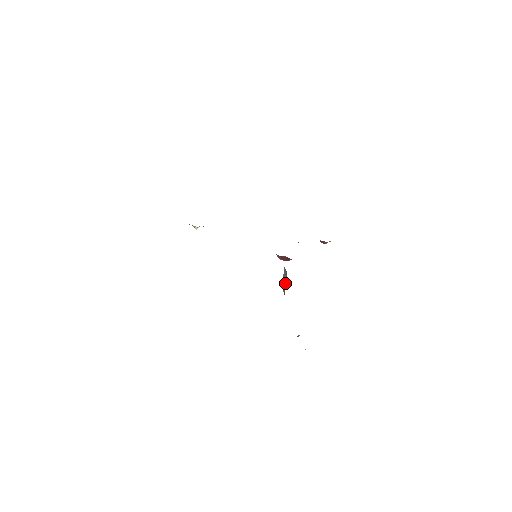
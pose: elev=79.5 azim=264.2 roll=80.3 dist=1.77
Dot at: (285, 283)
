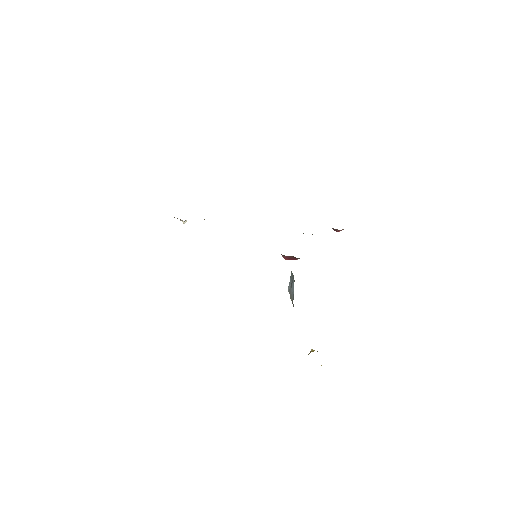
Dot at: (293, 291)
